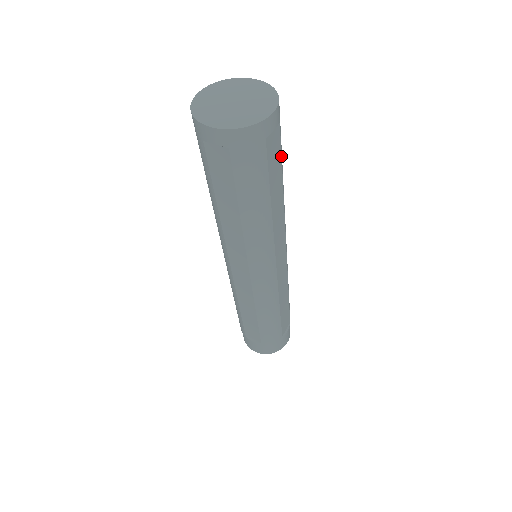
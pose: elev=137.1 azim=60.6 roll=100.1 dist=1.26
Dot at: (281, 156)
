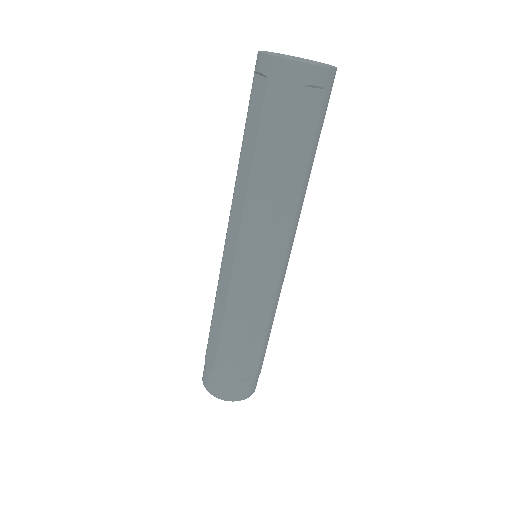
Dot at: occluded
